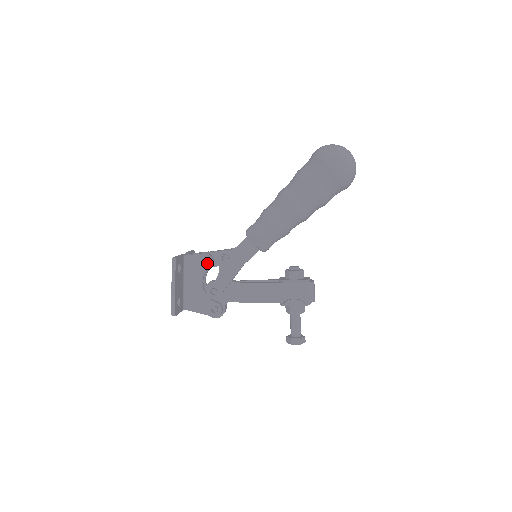
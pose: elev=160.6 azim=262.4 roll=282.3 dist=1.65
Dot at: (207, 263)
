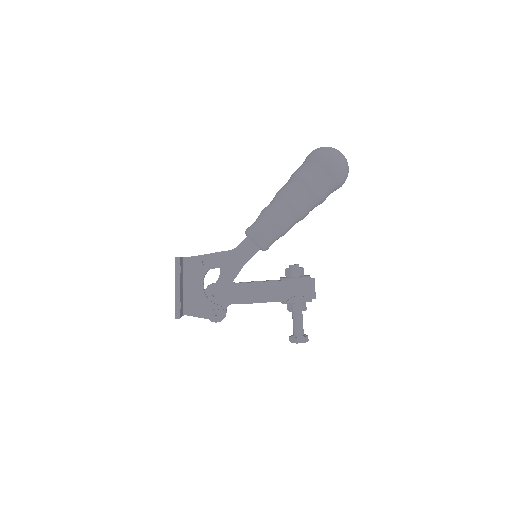
Dot at: (208, 264)
